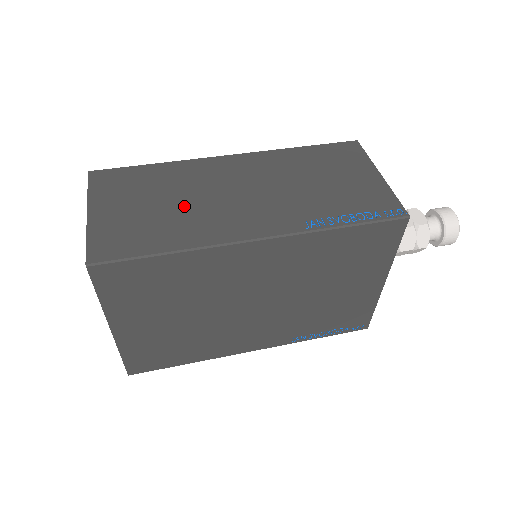
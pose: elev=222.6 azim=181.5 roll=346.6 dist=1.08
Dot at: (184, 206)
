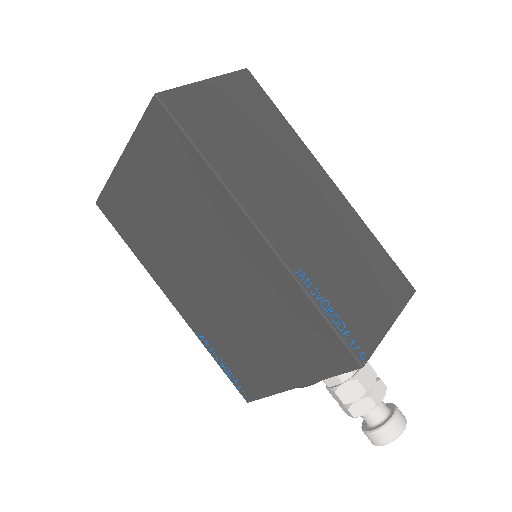
Dot at: (257, 156)
